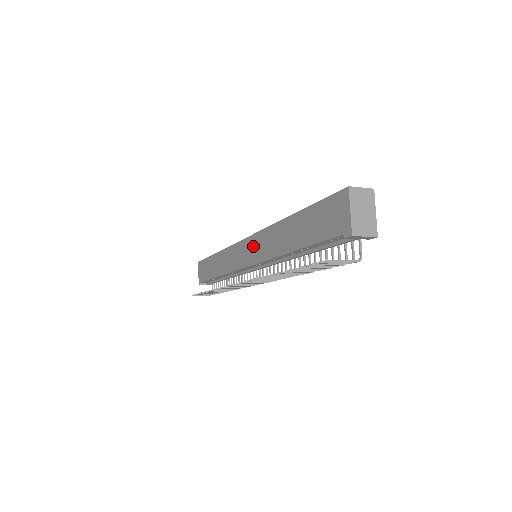
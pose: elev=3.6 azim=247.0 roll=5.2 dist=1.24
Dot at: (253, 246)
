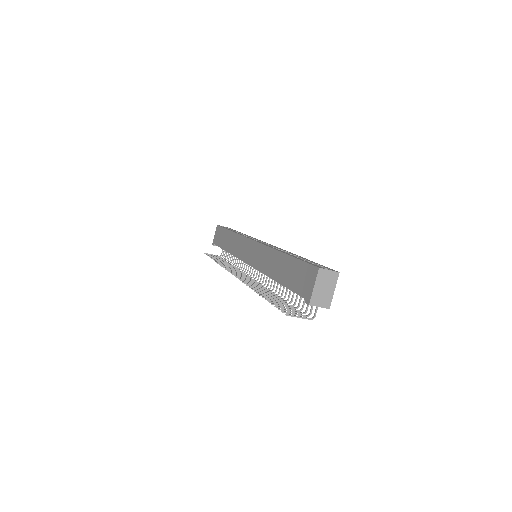
Dot at: (254, 251)
